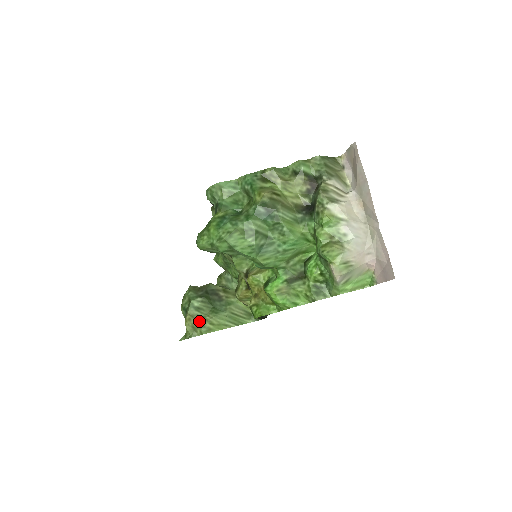
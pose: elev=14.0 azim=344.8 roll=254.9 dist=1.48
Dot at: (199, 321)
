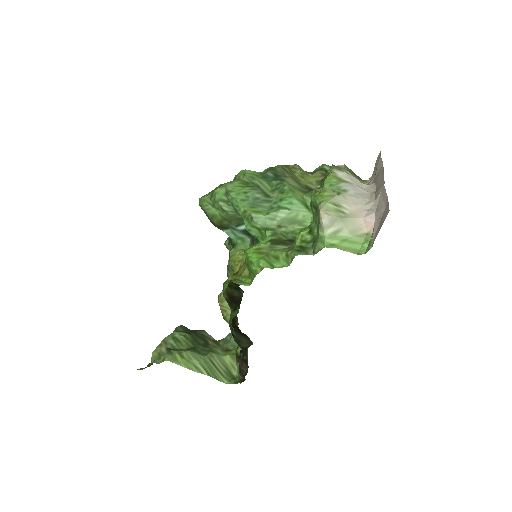
Dot at: (169, 349)
